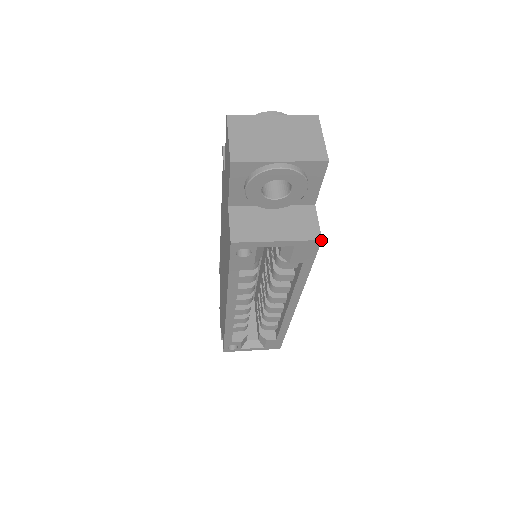
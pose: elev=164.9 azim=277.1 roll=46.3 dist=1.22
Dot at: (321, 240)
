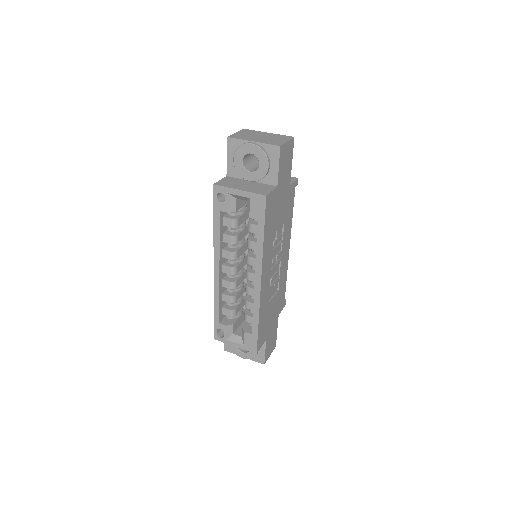
Dot at: (266, 196)
